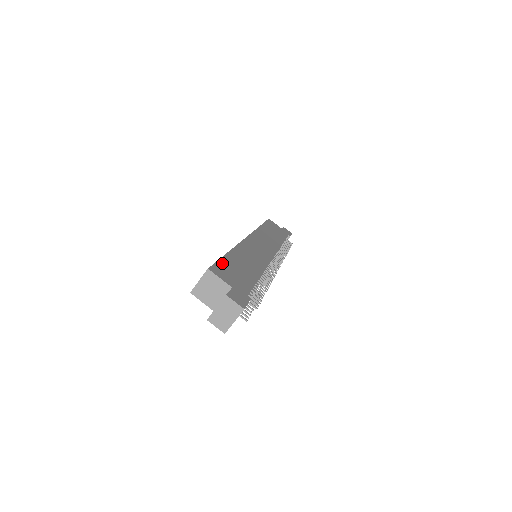
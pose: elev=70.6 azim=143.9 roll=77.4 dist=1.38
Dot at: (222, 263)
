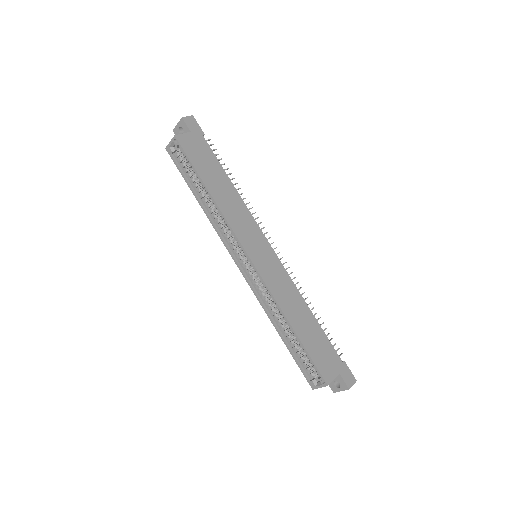
Dot at: (315, 359)
